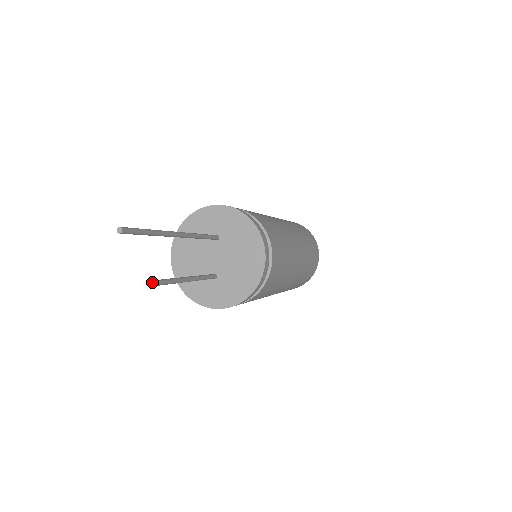
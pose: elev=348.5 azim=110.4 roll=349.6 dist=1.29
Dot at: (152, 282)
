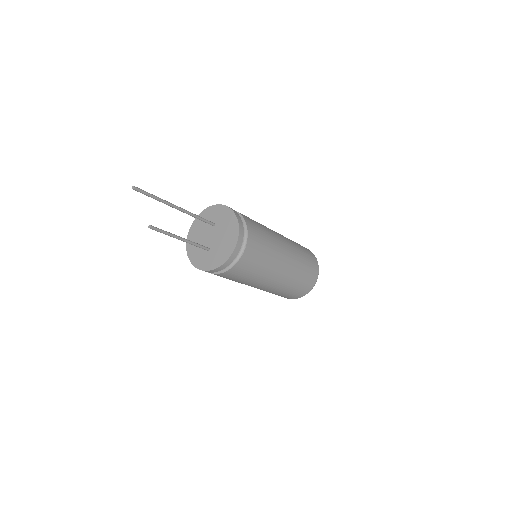
Dot at: (151, 226)
